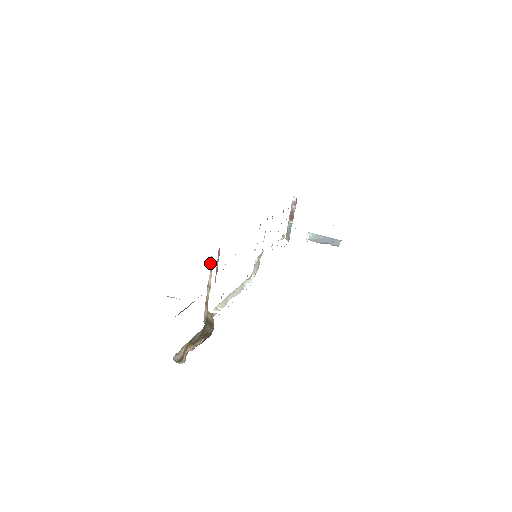
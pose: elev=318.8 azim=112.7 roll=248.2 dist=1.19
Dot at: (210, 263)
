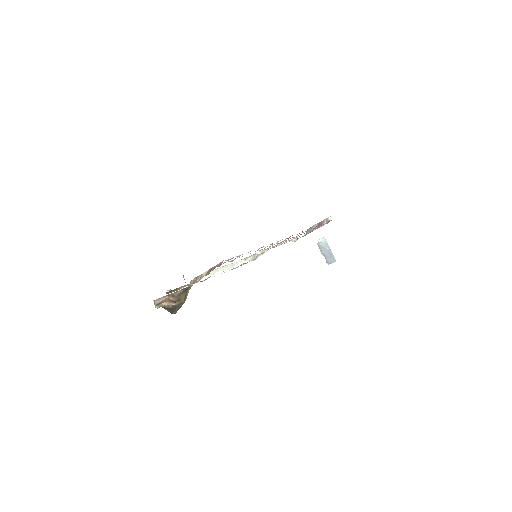
Dot at: (210, 269)
